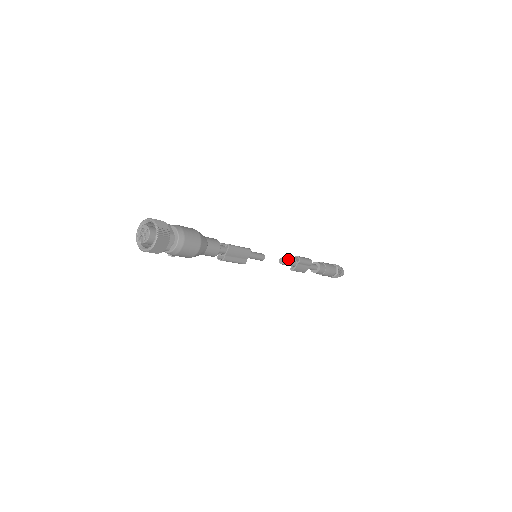
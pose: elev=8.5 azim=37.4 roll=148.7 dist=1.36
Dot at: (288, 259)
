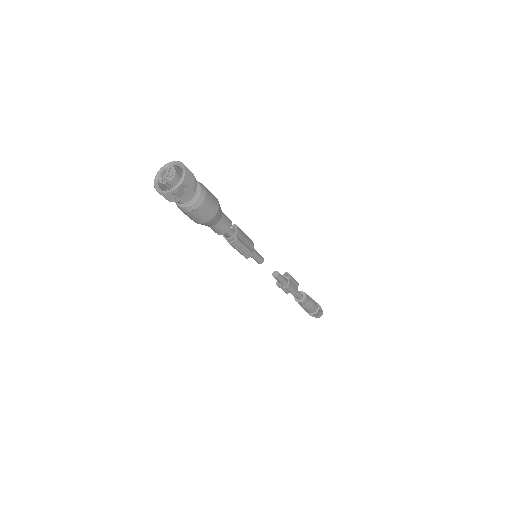
Dot at: occluded
